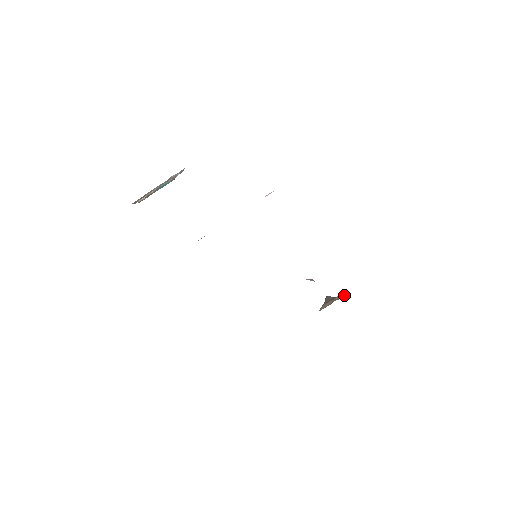
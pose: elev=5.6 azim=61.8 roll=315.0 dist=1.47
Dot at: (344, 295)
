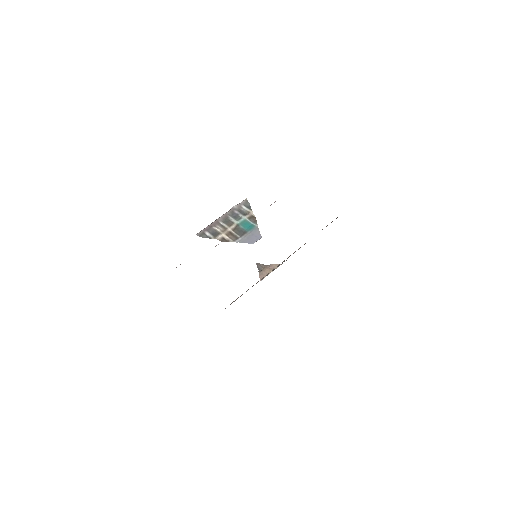
Dot at: occluded
